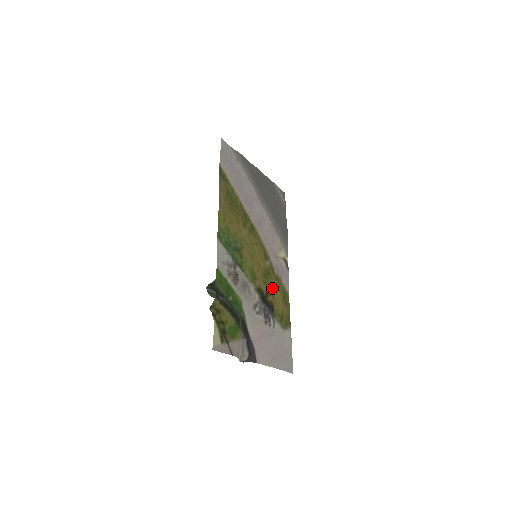
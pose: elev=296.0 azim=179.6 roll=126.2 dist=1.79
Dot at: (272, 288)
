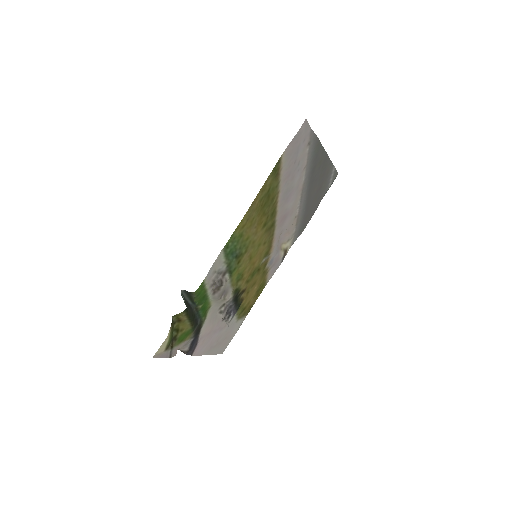
Dot at: (252, 284)
